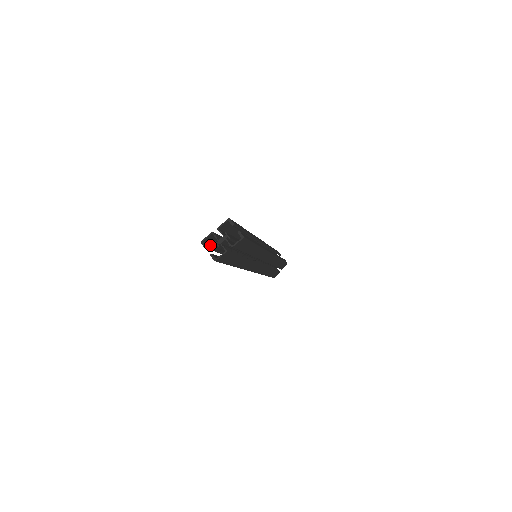
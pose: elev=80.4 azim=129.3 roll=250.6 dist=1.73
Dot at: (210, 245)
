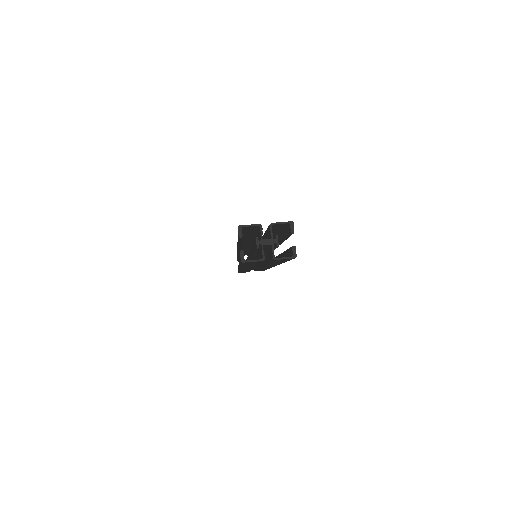
Dot at: occluded
